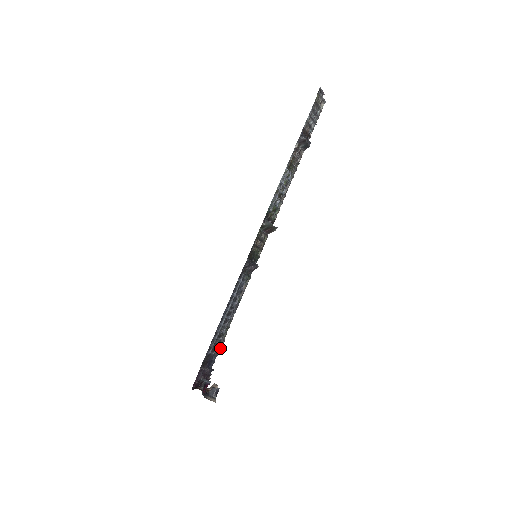
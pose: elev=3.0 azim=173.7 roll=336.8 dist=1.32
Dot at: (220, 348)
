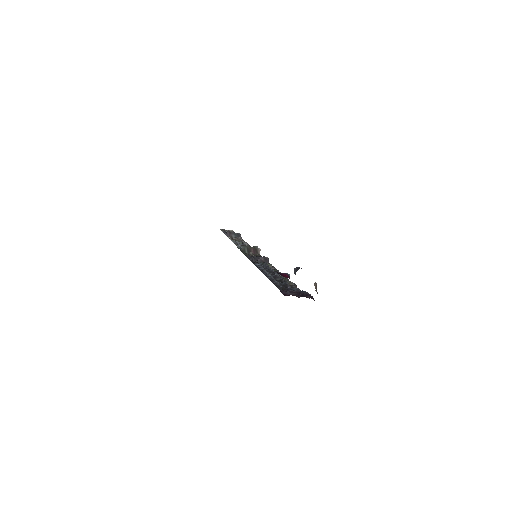
Dot at: (295, 287)
